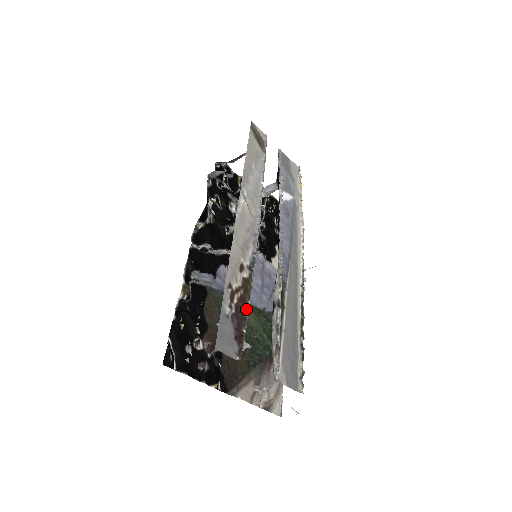
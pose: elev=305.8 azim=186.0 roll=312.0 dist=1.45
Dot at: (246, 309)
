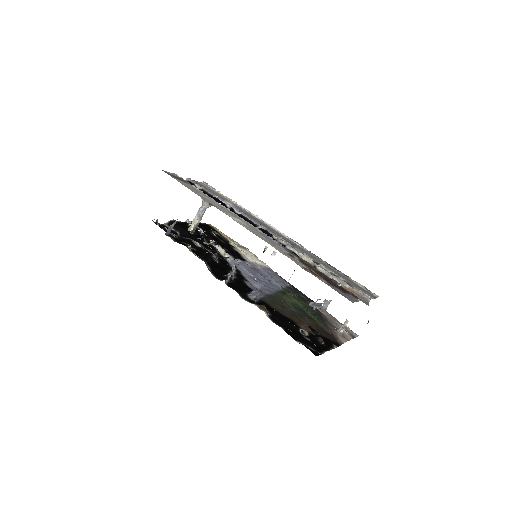
Dot at: (323, 274)
